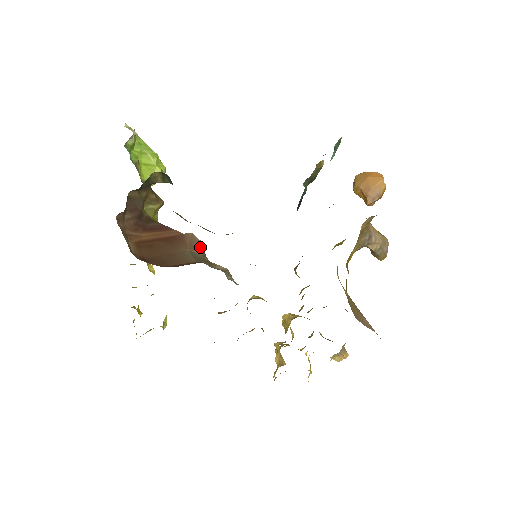
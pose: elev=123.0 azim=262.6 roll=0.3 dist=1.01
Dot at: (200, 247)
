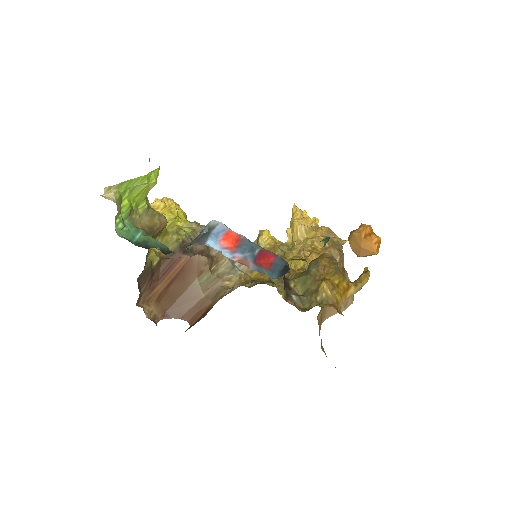
Dot at: (206, 266)
